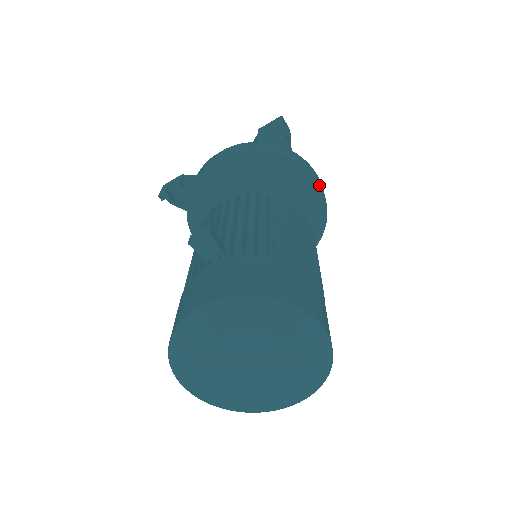
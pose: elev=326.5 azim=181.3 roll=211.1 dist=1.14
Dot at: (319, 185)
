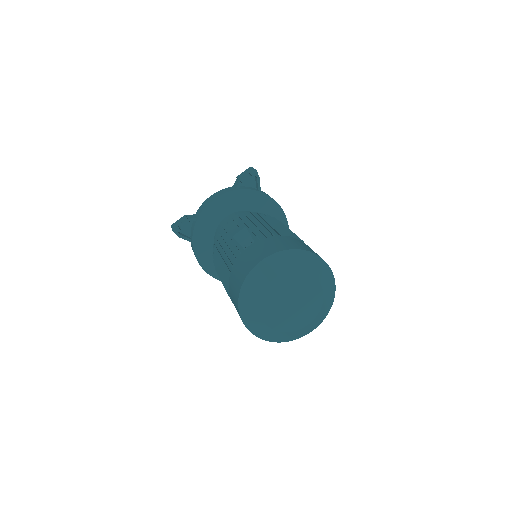
Dot at: (282, 209)
